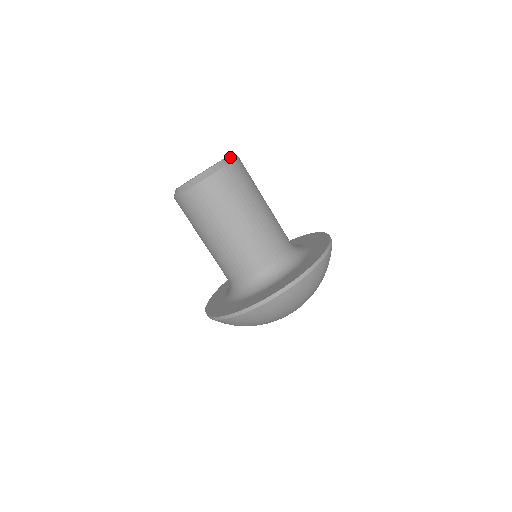
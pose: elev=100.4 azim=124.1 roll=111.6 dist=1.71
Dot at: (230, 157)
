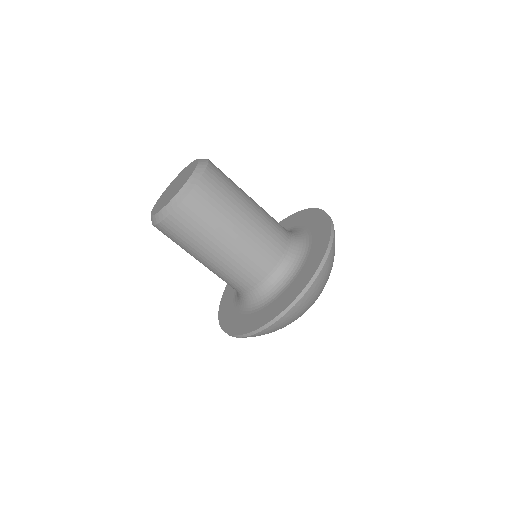
Dot at: (197, 170)
